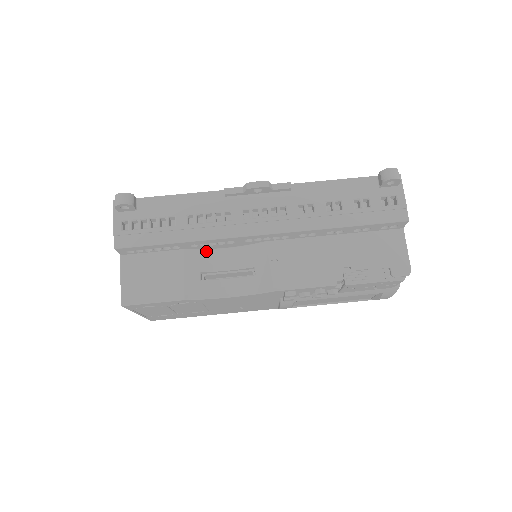
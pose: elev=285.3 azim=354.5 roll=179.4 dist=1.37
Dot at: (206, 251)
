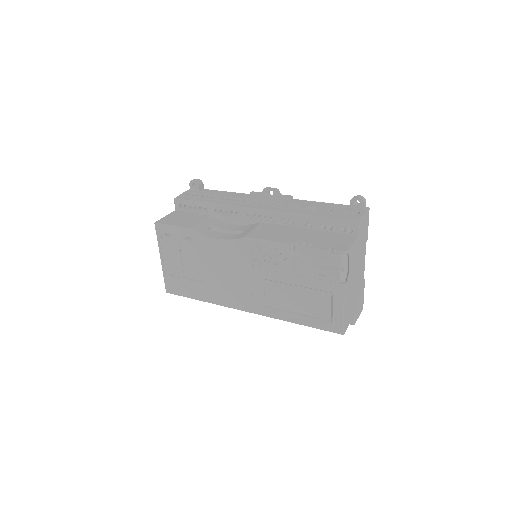
Dot at: (222, 221)
